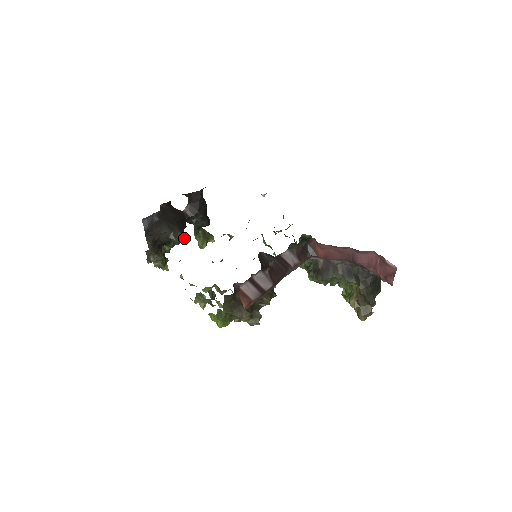
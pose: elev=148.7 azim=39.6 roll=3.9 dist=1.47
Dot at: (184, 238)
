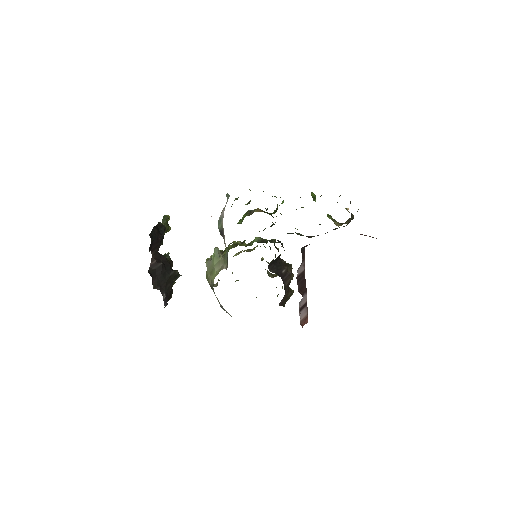
Dot at: (171, 261)
